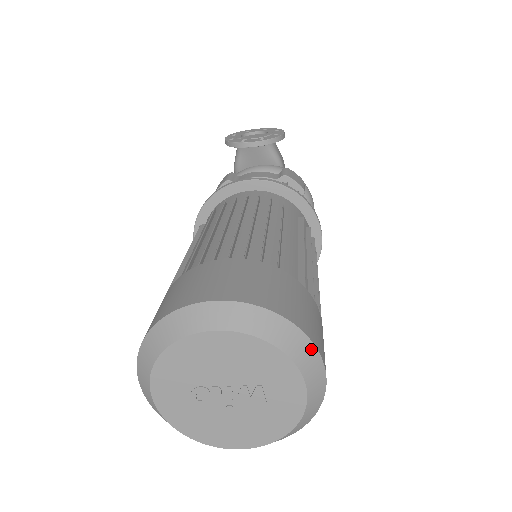
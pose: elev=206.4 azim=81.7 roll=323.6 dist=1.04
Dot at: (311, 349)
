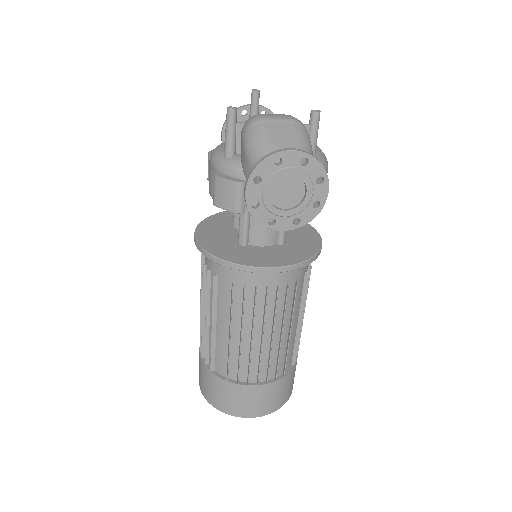
Dot at: occluded
